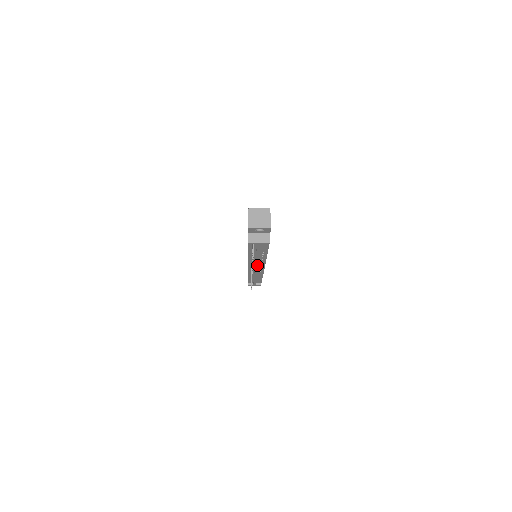
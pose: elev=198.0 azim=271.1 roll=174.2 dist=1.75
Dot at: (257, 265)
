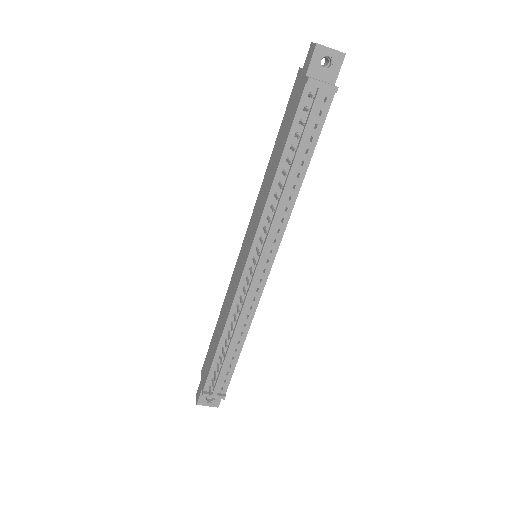
Dot at: (270, 235)
